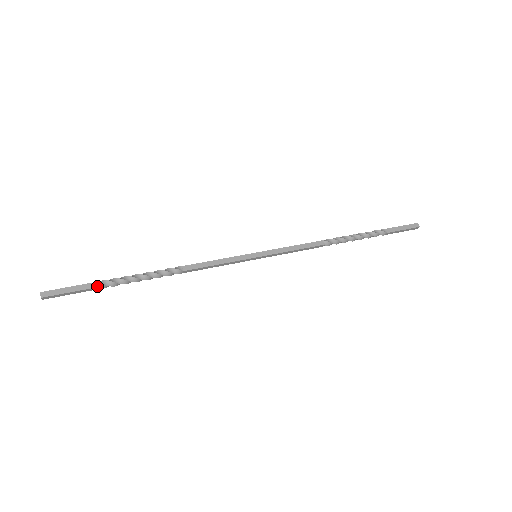
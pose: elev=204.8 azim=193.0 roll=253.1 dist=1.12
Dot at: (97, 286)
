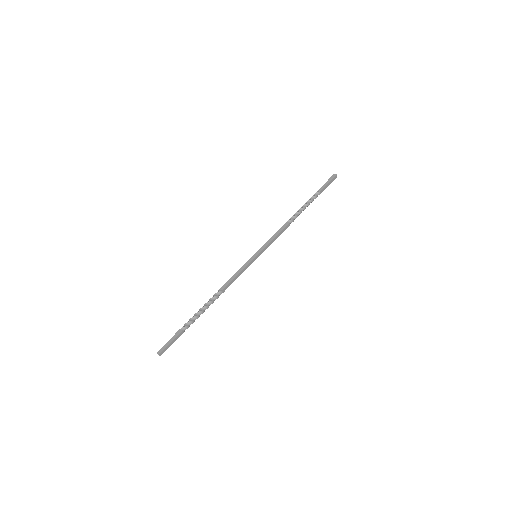
Dot at: (184, 331)
